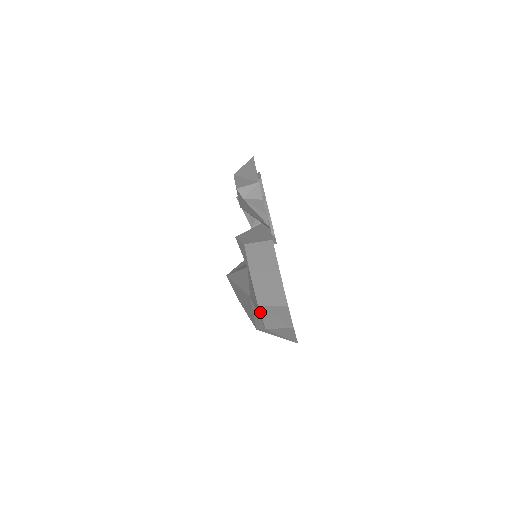
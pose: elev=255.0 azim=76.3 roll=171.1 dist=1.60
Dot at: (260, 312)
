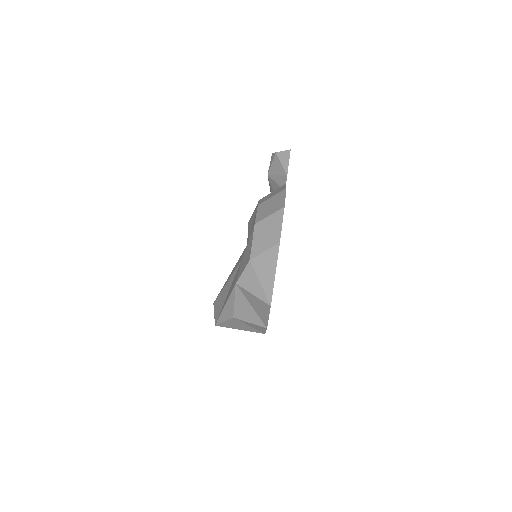
Dot at: (253, 233)
